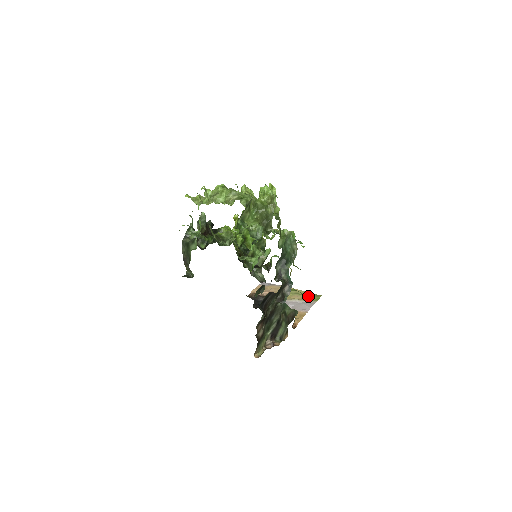
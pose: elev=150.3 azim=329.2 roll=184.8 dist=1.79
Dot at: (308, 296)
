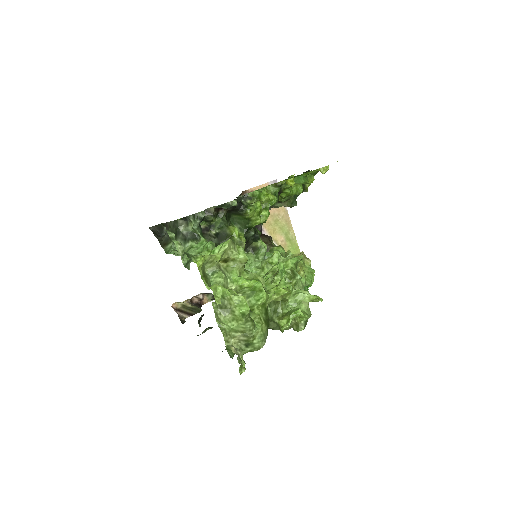
Dot at: (292, 249)
